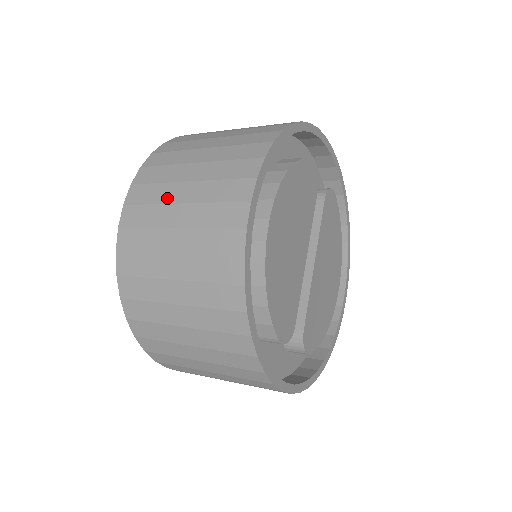
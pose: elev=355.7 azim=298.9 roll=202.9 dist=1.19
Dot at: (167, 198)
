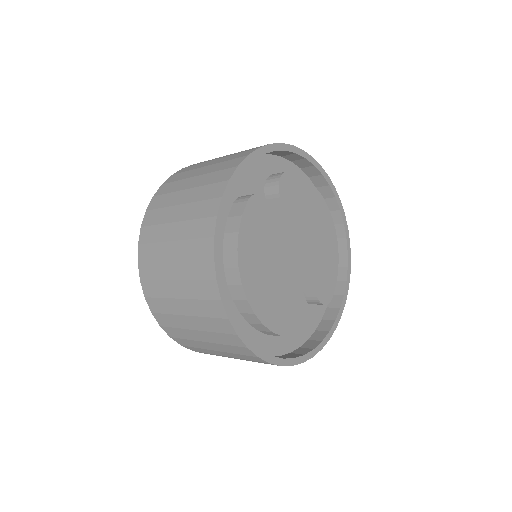
Dot at: (175, 311)
